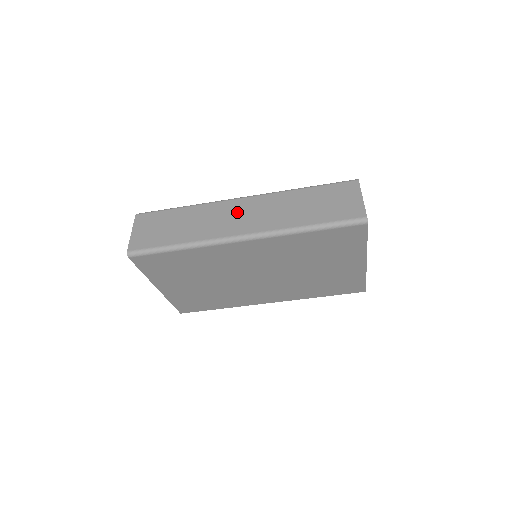
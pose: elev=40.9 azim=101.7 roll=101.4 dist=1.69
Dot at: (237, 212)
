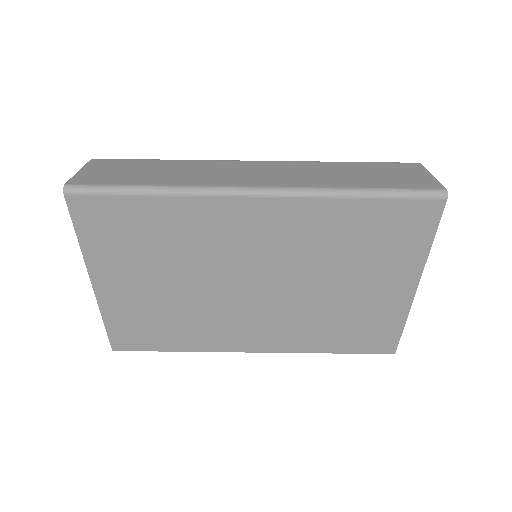
Dot at: (248, 169)
